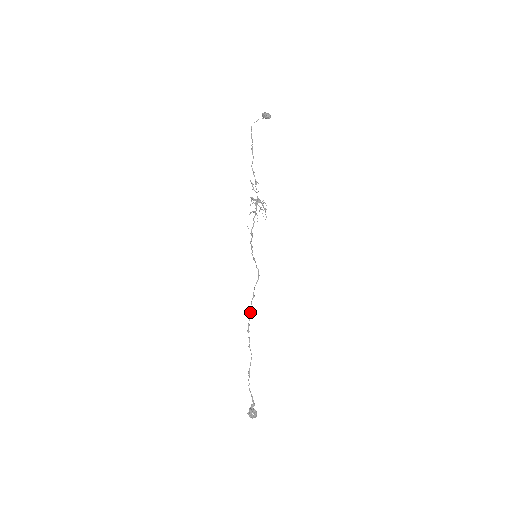
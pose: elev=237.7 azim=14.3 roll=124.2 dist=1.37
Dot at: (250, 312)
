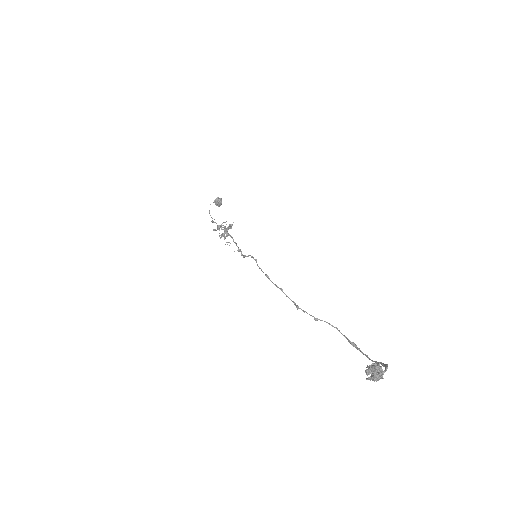
Dot at: occluded
